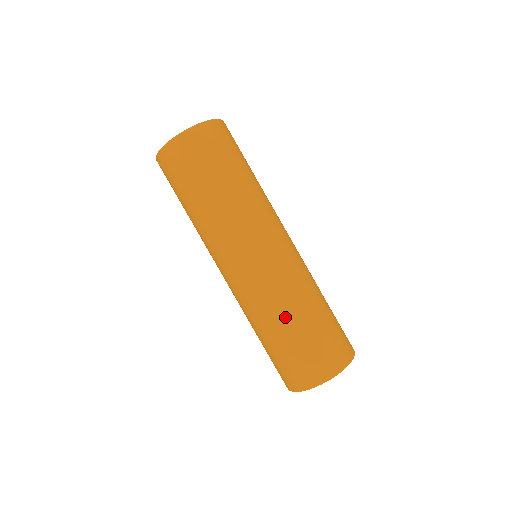
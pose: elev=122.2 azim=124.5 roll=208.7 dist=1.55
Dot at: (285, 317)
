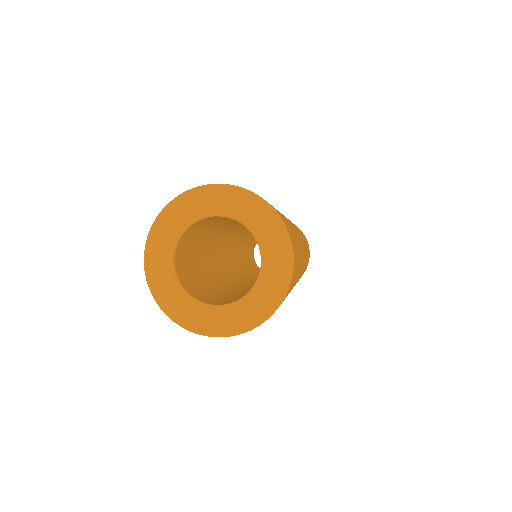
Dot at: occluded
